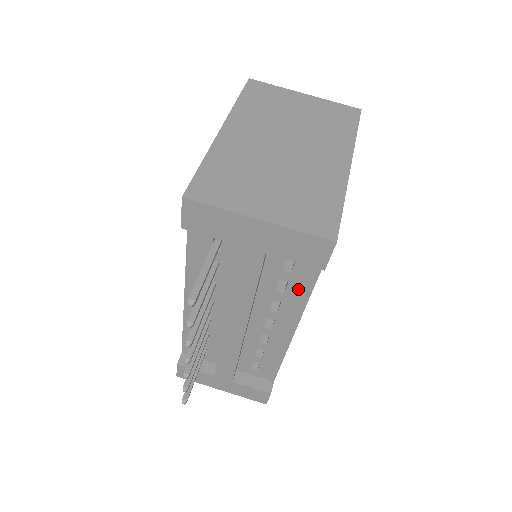
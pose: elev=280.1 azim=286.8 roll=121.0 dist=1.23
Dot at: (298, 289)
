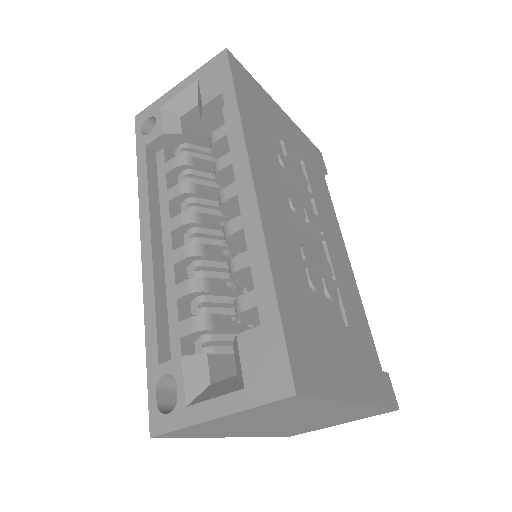
Dot at: occluded
